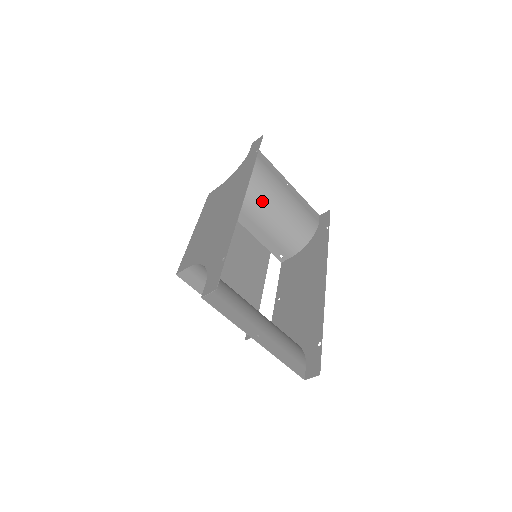
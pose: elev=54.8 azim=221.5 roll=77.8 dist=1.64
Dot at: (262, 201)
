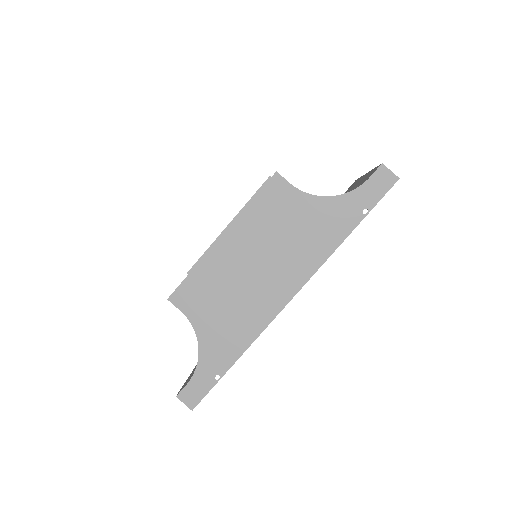
Dot at: occluded
